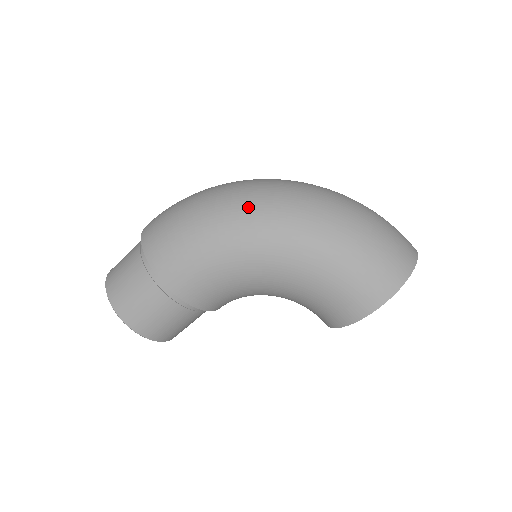
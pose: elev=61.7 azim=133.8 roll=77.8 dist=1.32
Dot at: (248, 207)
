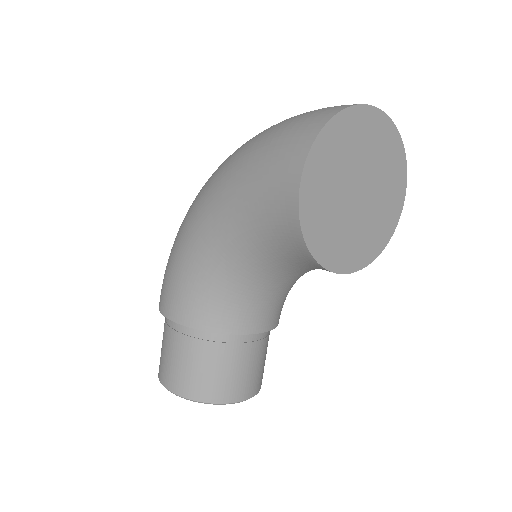
Dot at: occluded
